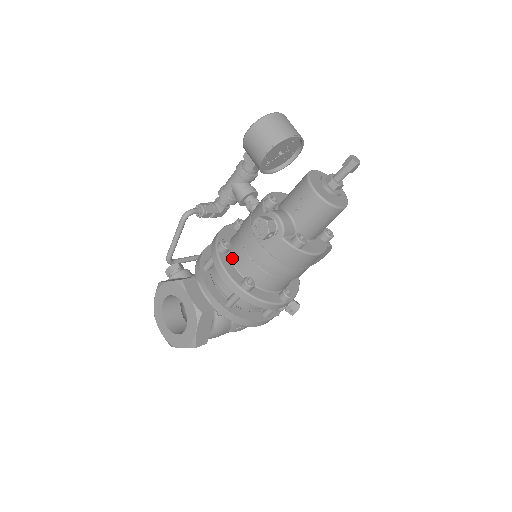
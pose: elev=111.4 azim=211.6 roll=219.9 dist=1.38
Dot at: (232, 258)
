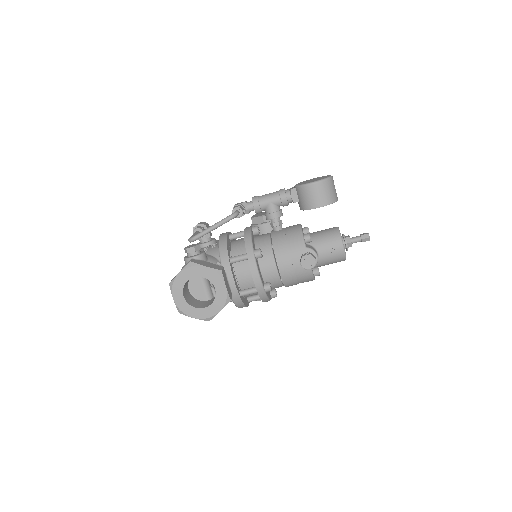
Dot at: (260, 264)
